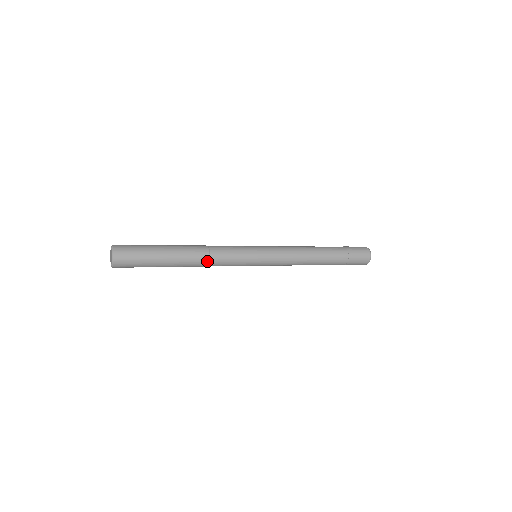
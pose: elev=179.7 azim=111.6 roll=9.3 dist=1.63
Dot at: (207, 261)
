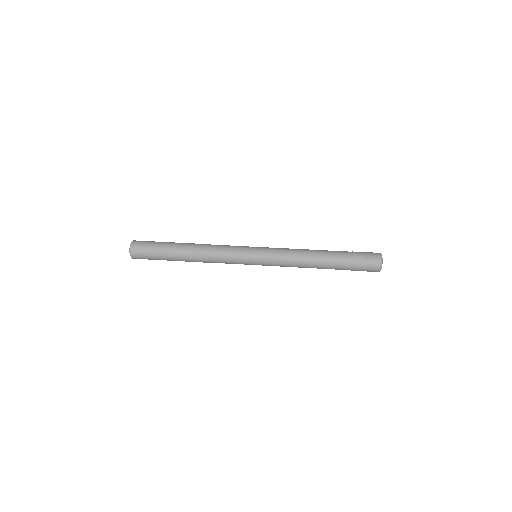
Dot at: (208, 262)
